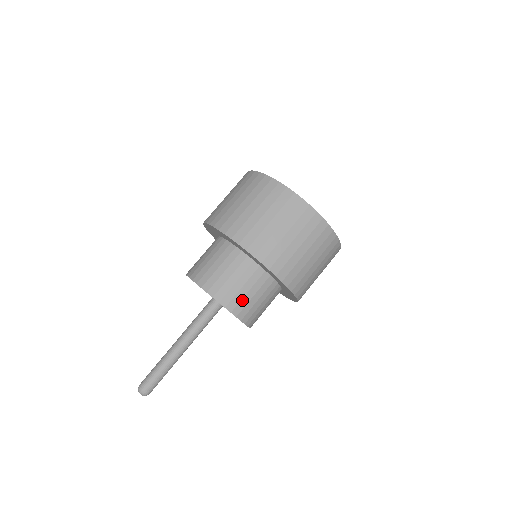
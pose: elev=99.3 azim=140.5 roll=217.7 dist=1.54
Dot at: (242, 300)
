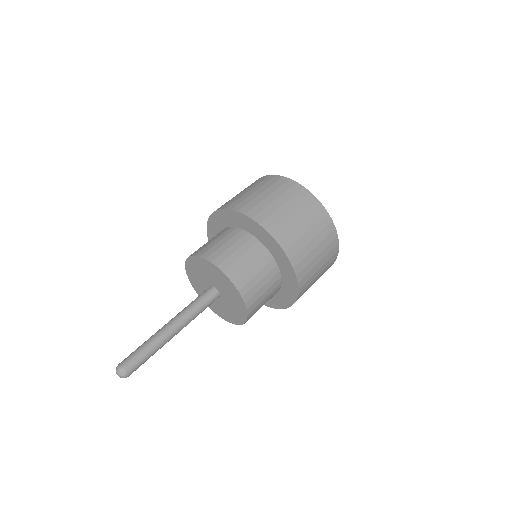
Dot at: (208, 247)
